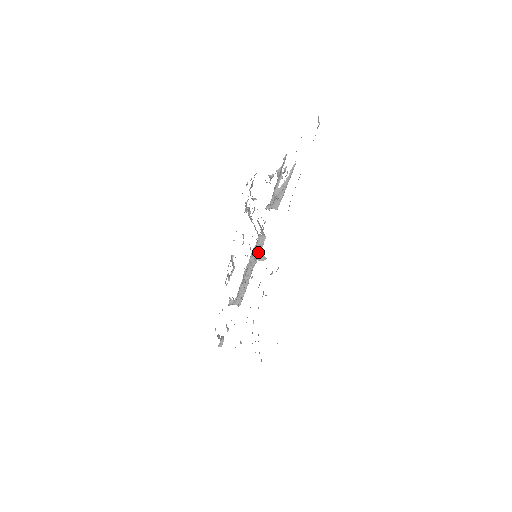
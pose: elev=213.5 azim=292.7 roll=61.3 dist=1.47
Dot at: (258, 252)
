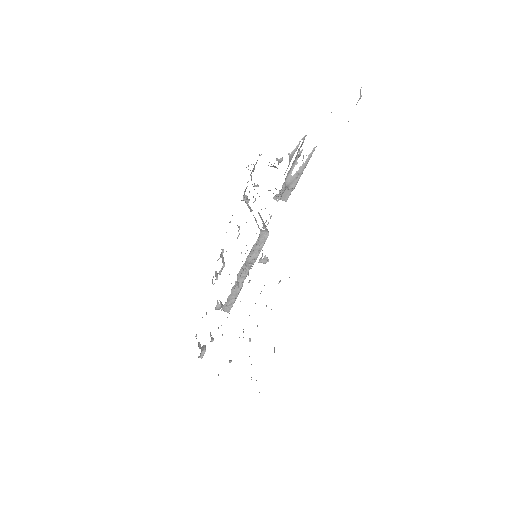
Dot at: (258, 251)
